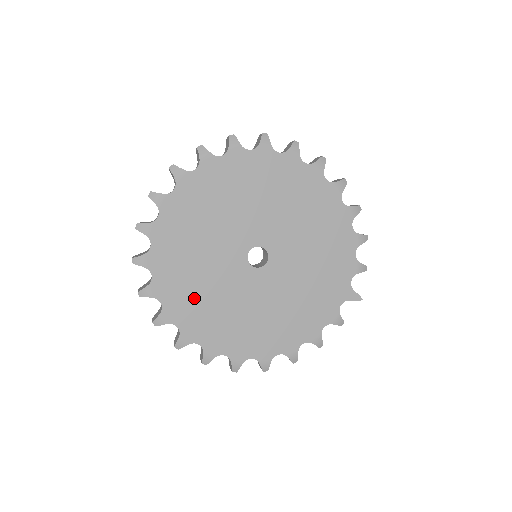
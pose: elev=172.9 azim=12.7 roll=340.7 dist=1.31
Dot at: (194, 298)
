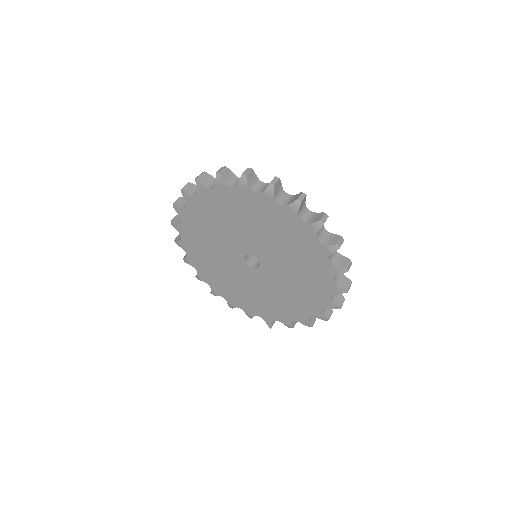
Dot at: (202, 227)
